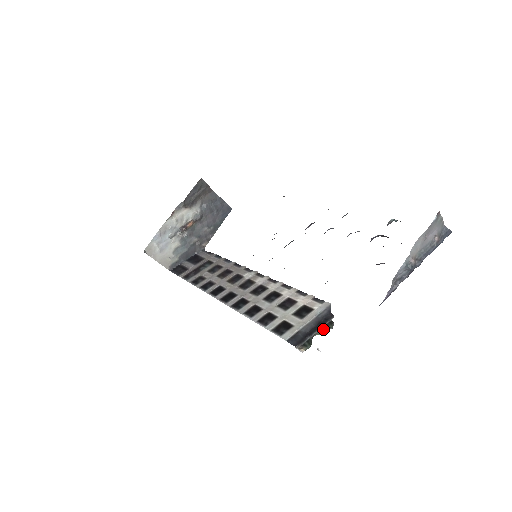
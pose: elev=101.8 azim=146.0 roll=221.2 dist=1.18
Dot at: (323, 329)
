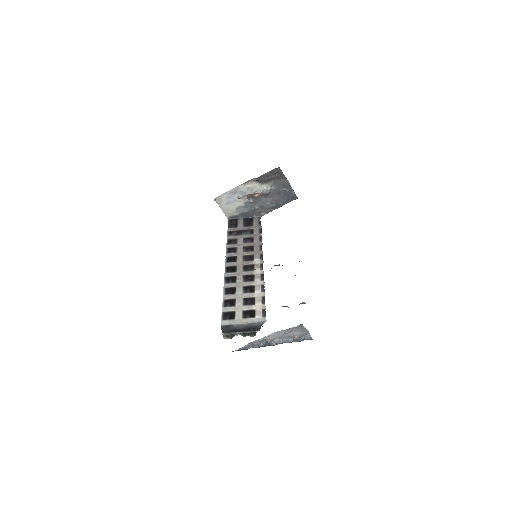
Dot at: (246, 334)
